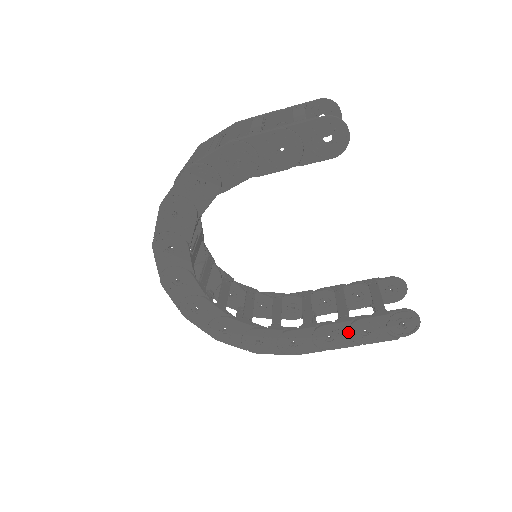
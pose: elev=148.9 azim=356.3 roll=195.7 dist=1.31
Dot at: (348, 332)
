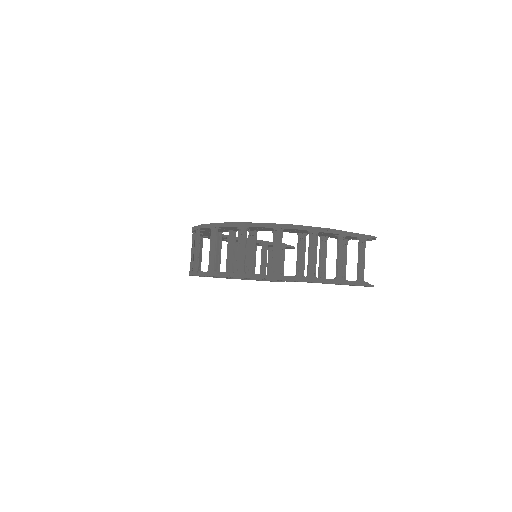
Dot at: occluded
